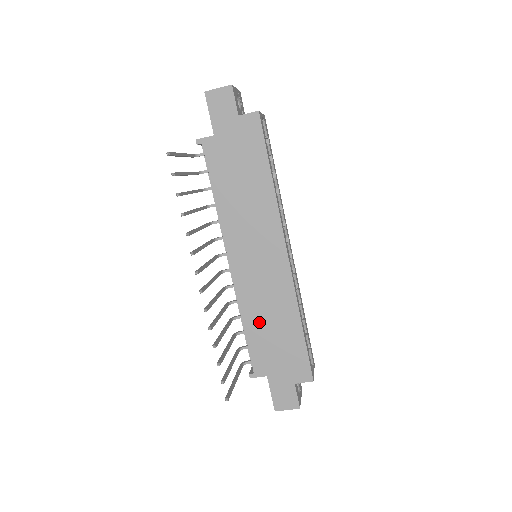
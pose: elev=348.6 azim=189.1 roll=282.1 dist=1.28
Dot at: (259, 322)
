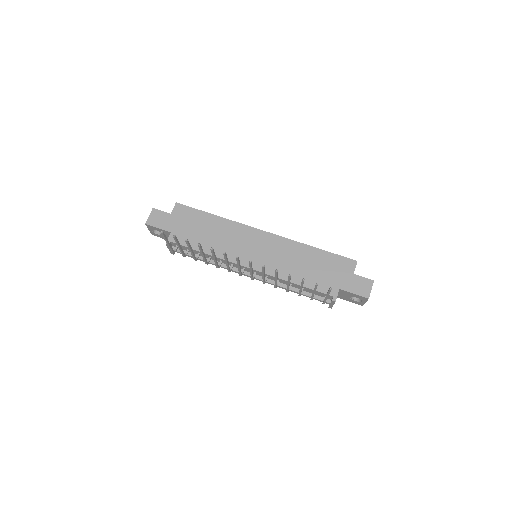
Dot at: (298, 272)
